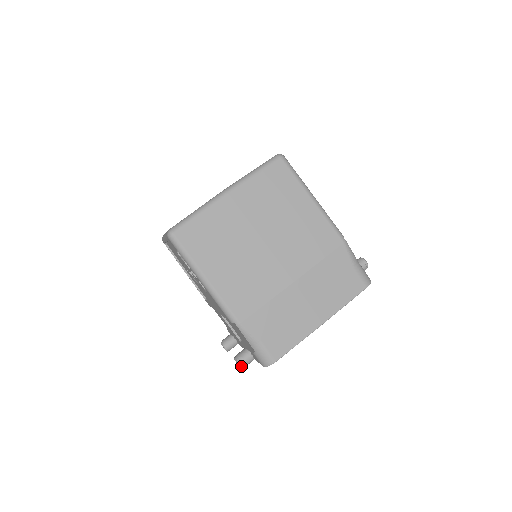
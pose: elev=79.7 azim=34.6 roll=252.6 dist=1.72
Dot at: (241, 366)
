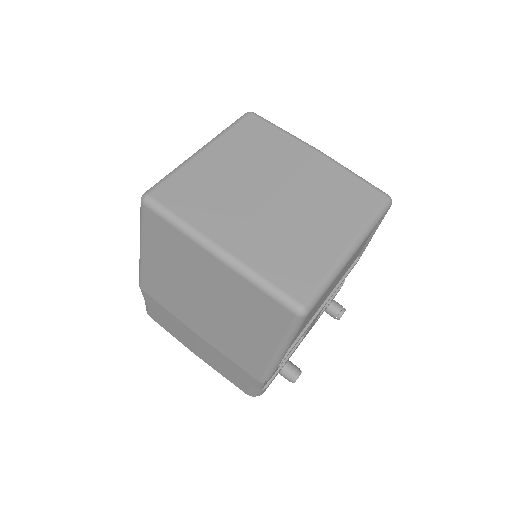
Dot at: occluded
